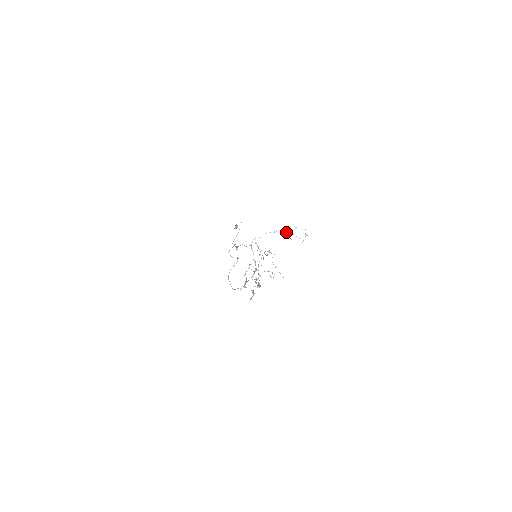
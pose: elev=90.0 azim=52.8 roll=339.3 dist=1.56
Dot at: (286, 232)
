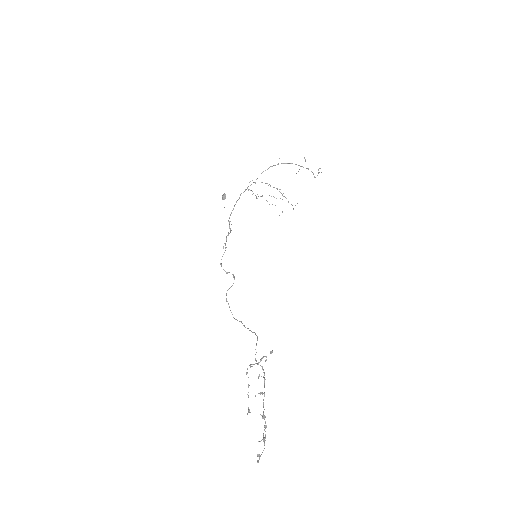
Dot at: occluded
